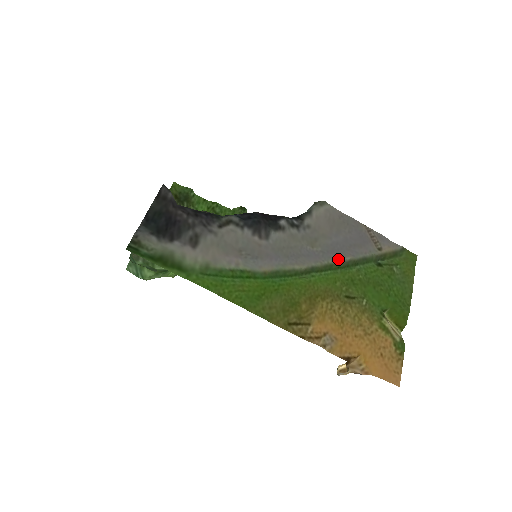
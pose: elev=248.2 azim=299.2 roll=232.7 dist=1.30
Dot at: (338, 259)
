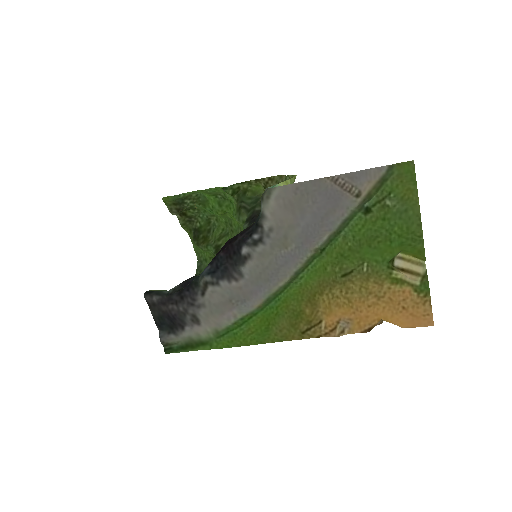
Dot at: (316, 246)
